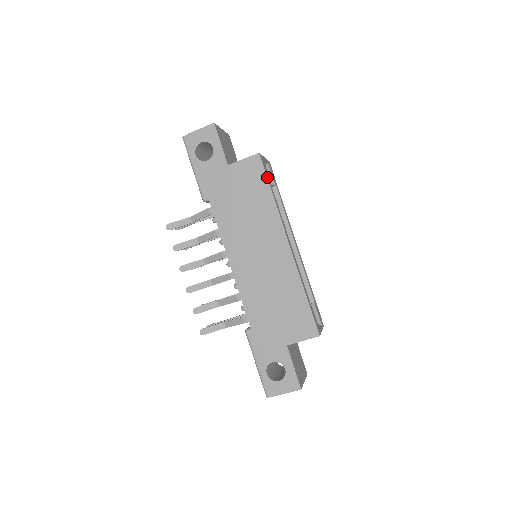
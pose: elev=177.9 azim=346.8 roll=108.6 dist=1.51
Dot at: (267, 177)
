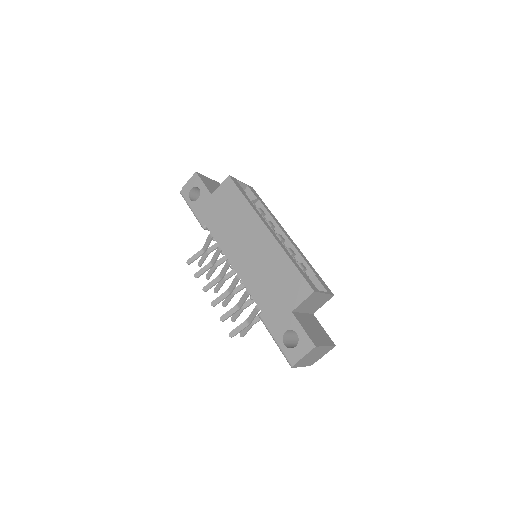
Dot at: (239, 189)
